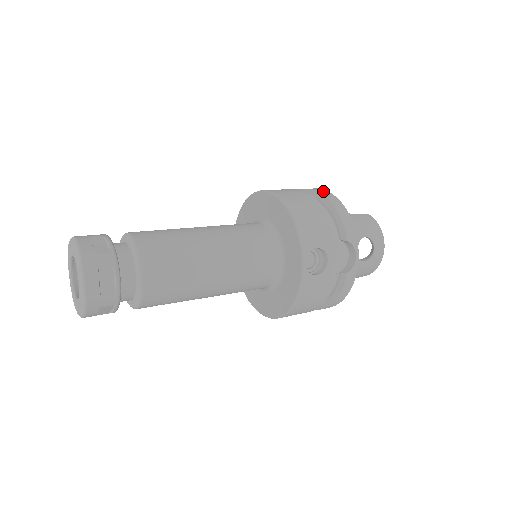
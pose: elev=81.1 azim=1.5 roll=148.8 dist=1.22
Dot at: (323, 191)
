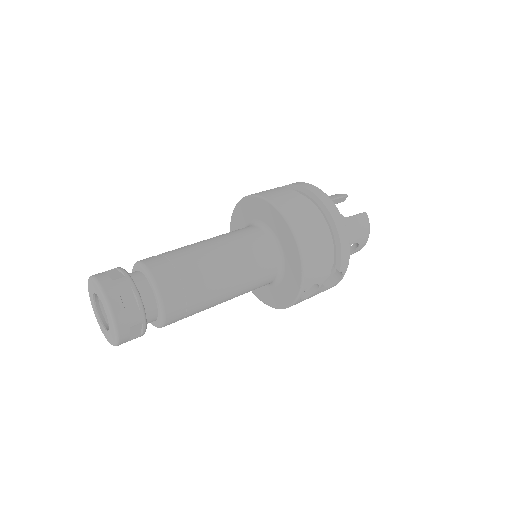
Dot at: (334, 211)
